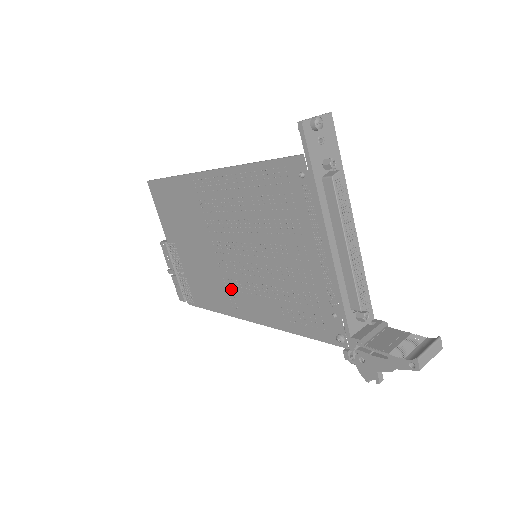
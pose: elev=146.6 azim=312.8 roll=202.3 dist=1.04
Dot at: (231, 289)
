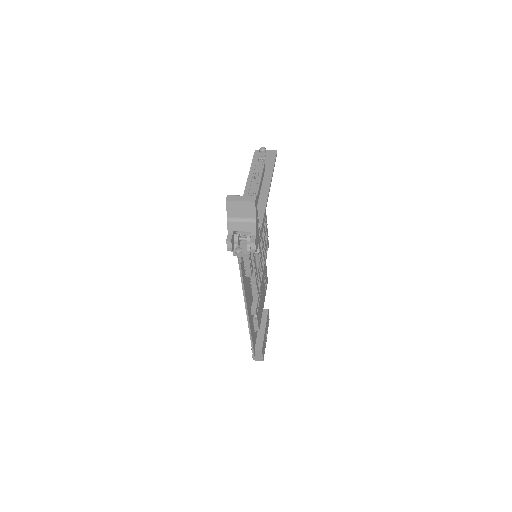
Dot at: occluded
